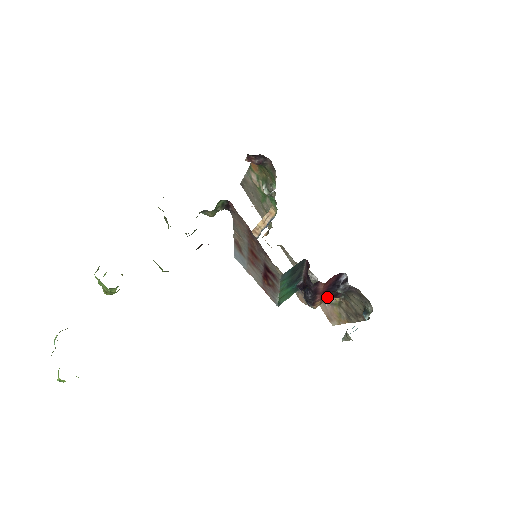
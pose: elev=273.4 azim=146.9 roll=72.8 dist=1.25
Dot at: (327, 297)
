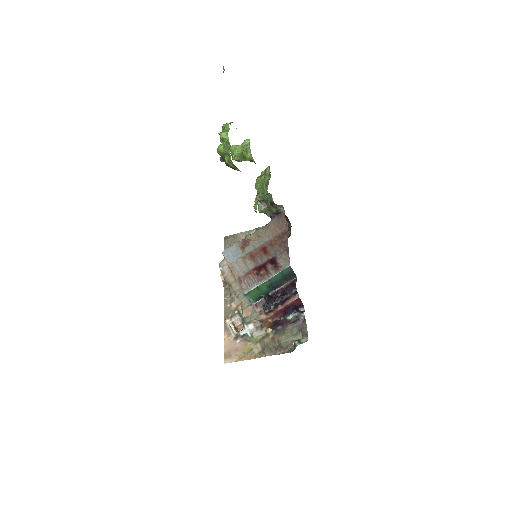
Dot at: (273, 319)
